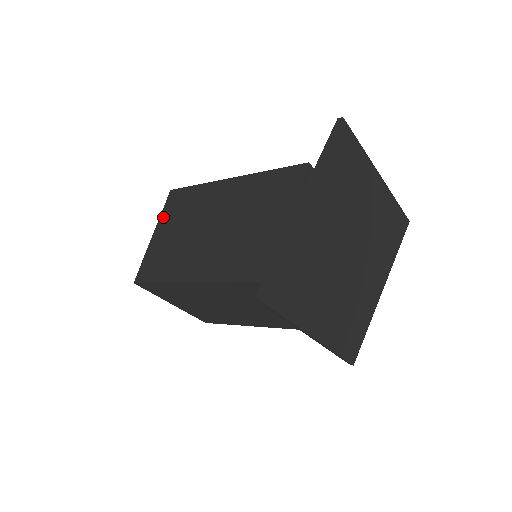
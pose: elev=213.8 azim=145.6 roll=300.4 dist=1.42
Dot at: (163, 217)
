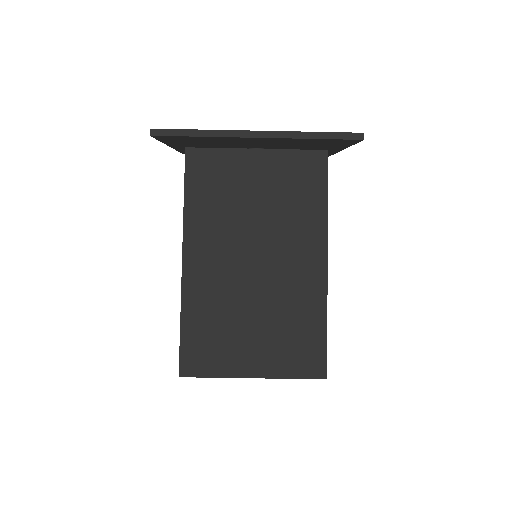
Dot at: occluded
